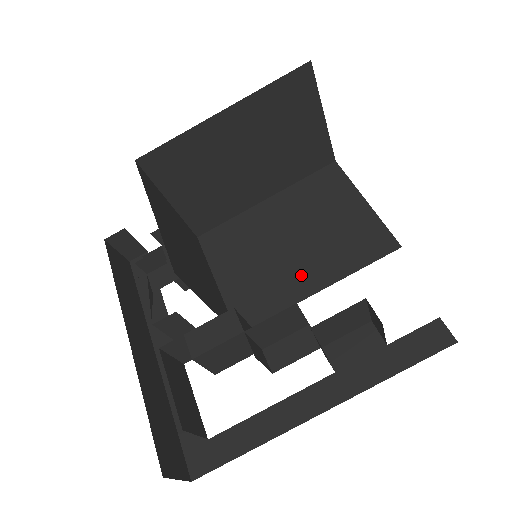
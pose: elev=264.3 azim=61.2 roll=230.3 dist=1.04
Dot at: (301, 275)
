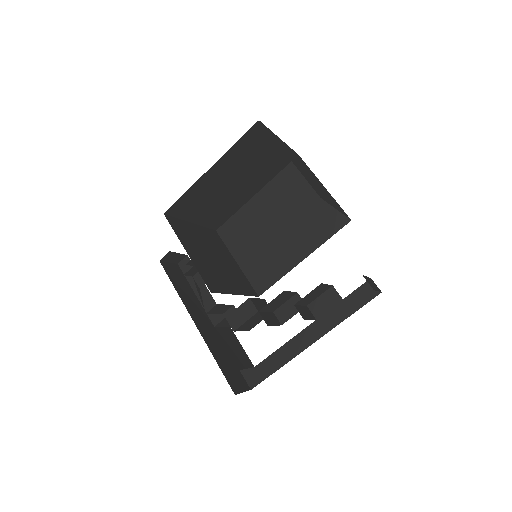
Dot at: (290, 250)
